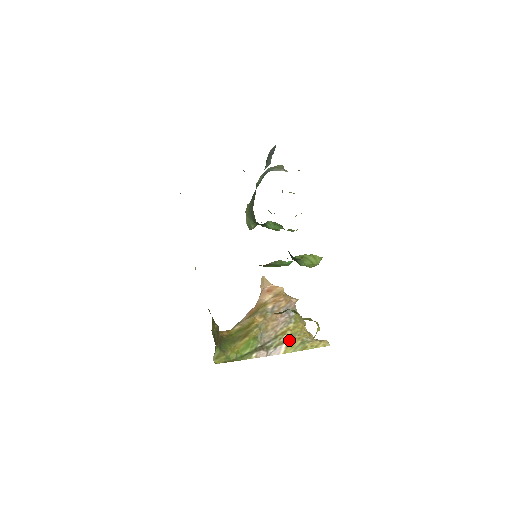
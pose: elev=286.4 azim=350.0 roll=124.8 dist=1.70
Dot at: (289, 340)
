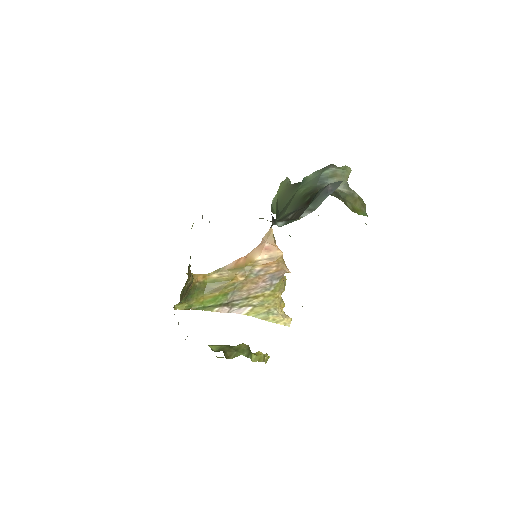
Dot at: (257, 305)
